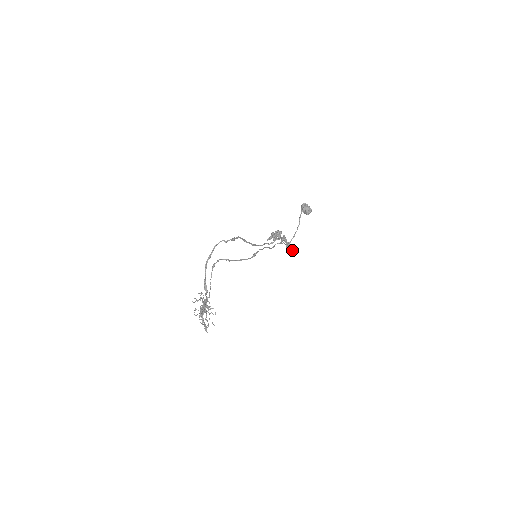
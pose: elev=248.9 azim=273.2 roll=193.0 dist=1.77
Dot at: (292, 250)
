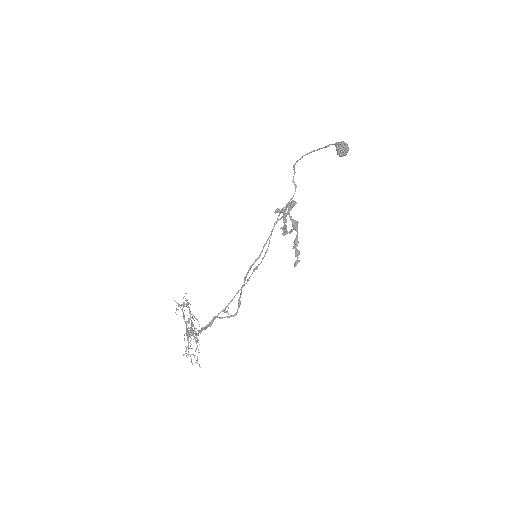
Dot at: (299, 261)
